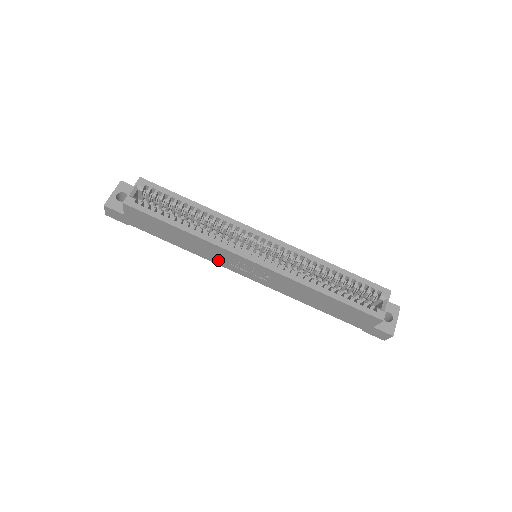
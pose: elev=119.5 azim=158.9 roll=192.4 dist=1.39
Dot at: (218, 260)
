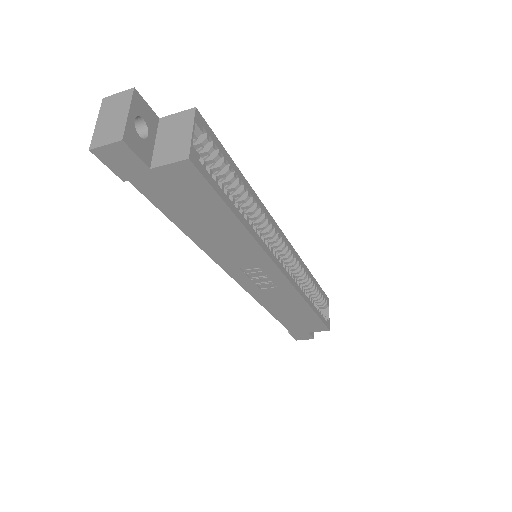
Dot at: (228, 260)
